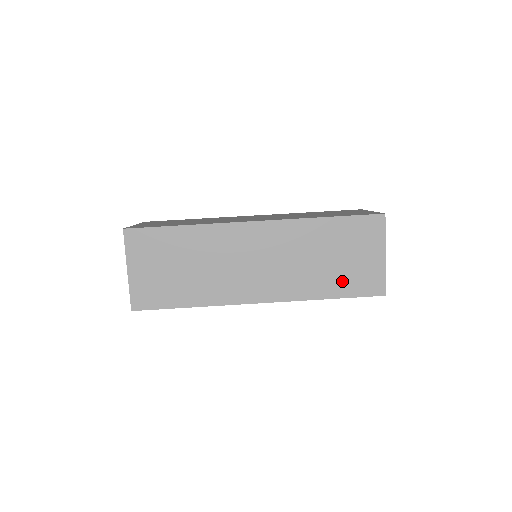
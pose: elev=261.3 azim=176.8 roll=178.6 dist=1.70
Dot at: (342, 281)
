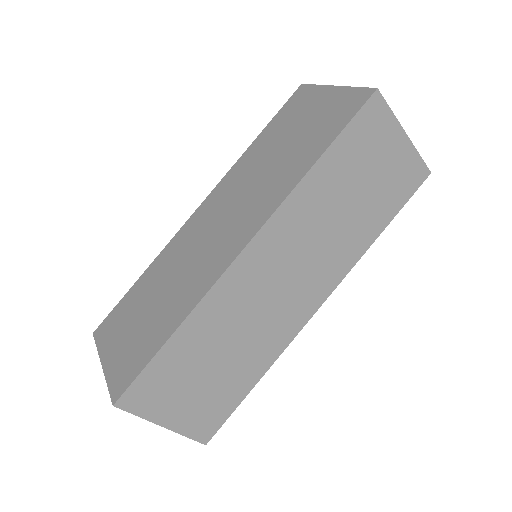
Dot at: (381, 205)
